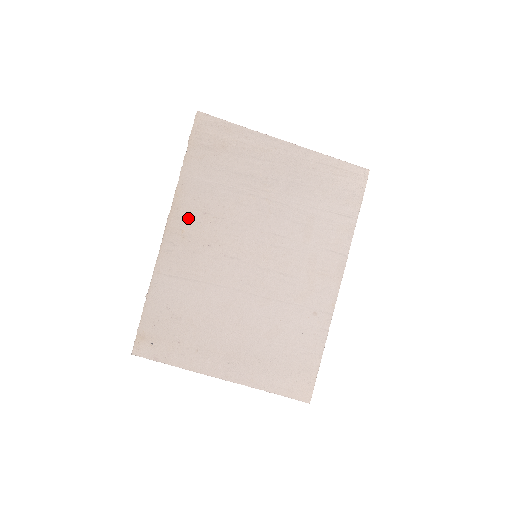
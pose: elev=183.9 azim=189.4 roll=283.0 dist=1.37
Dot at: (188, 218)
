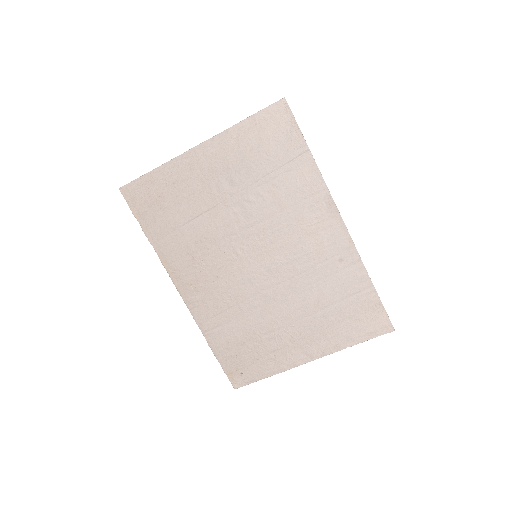
Dot at: (186, 271)
